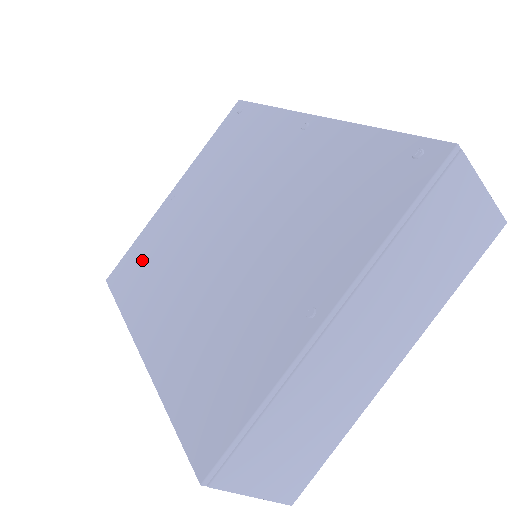
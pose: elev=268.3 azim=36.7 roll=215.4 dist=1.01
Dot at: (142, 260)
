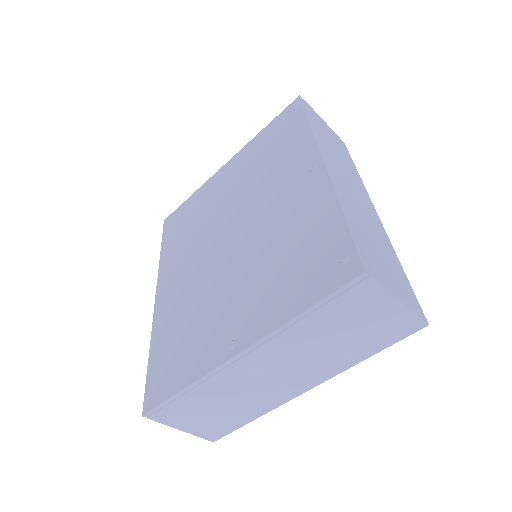
Dot at: (186, 220)
